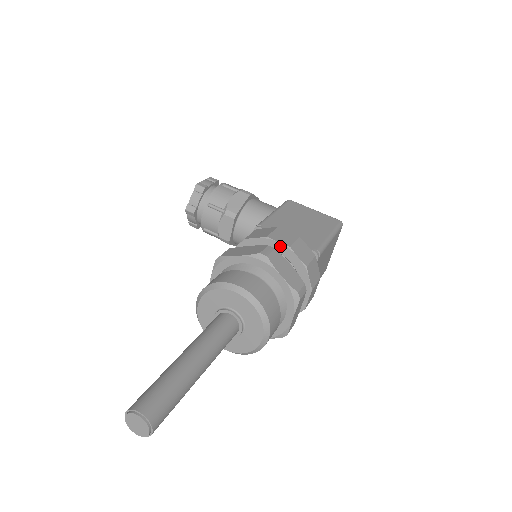
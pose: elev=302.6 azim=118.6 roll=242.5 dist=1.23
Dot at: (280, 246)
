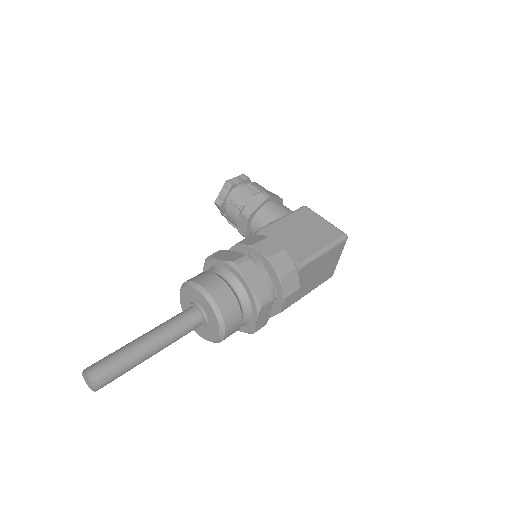
Dot at: (261, 256)
